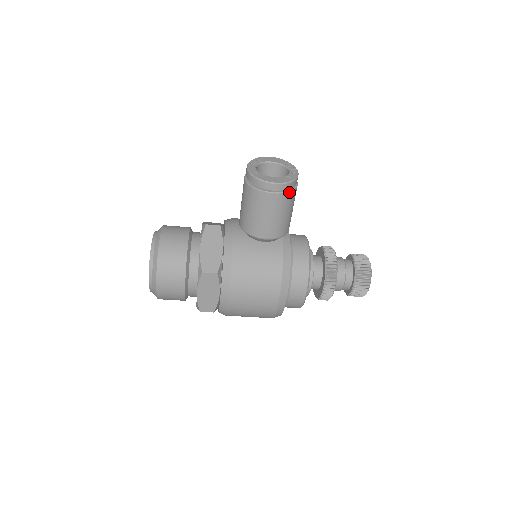
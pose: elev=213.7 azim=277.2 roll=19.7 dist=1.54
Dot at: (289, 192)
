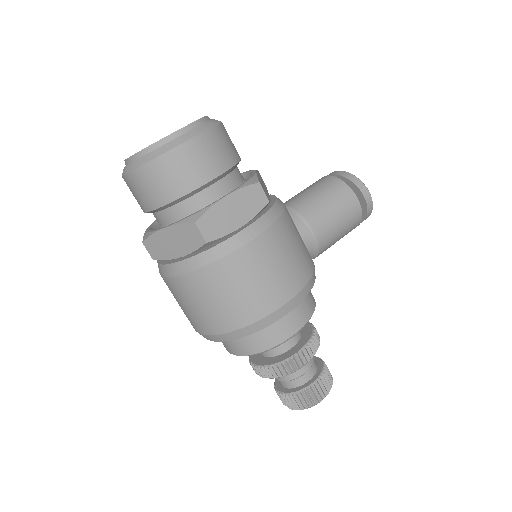
Dot at: (361, 218)
